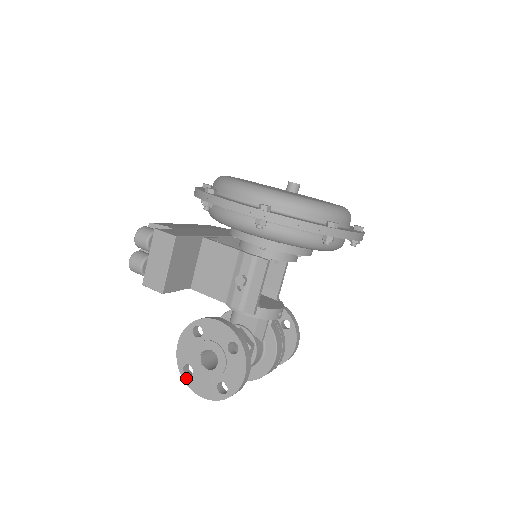
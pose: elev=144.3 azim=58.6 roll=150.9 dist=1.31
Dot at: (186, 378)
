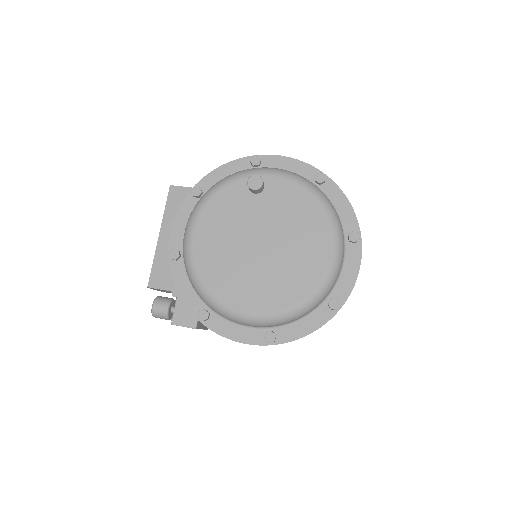
Dot at: occluded
